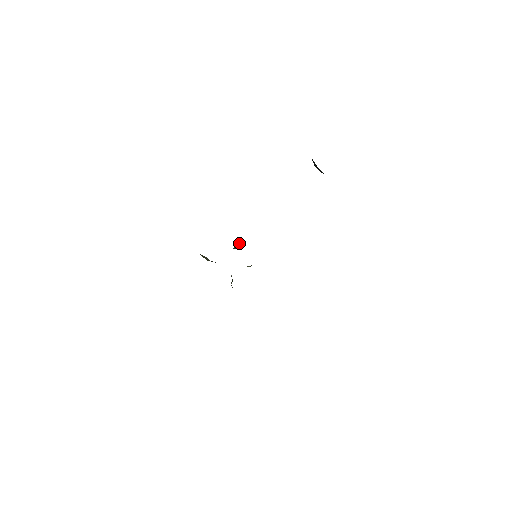
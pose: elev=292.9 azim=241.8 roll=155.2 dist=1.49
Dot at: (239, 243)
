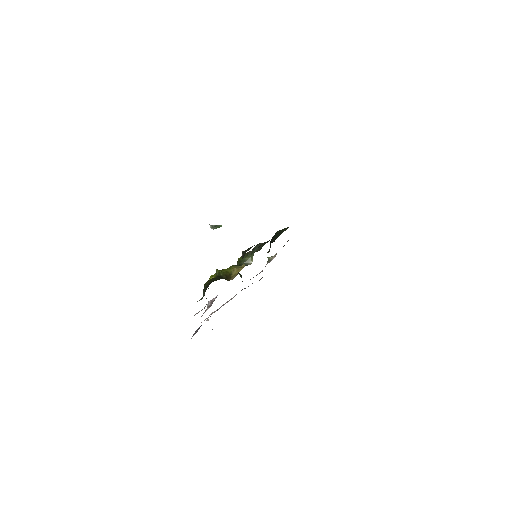
Dot at: (218, 227)
